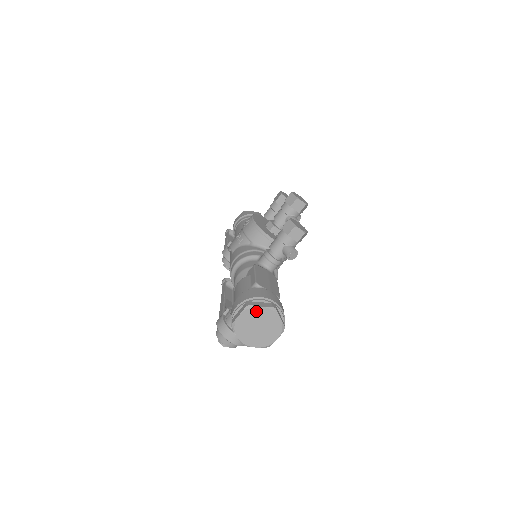
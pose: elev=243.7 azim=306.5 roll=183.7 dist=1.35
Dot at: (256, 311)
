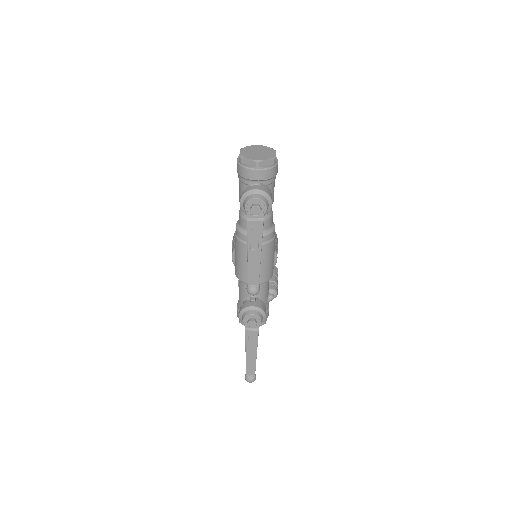
Dot at: (248, 148)
